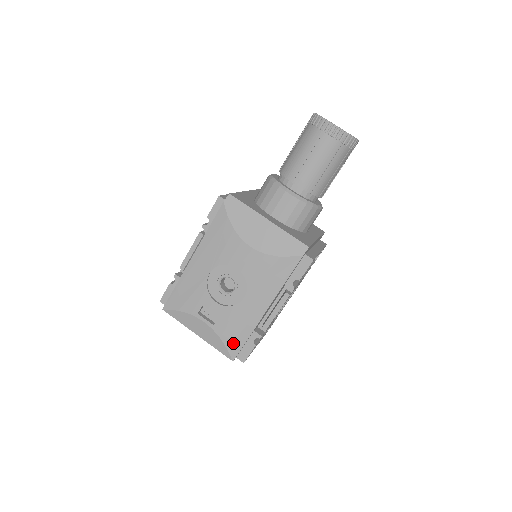
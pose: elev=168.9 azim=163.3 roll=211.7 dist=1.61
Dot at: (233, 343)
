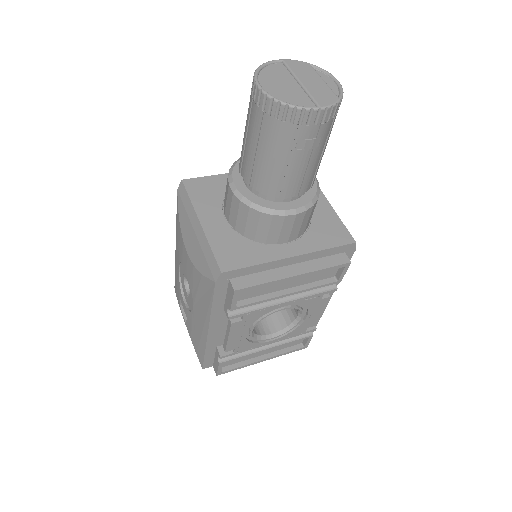
Dot at: (198, 351)
